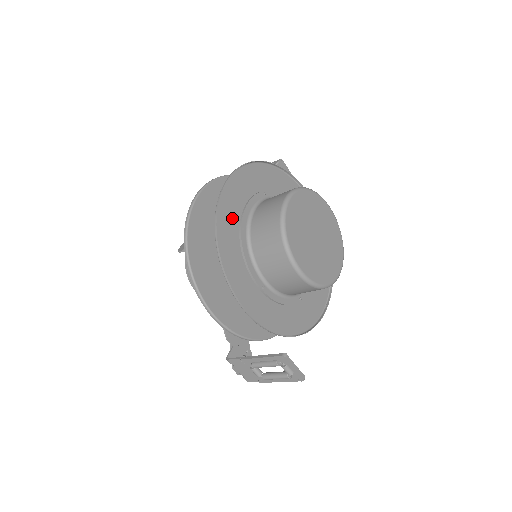
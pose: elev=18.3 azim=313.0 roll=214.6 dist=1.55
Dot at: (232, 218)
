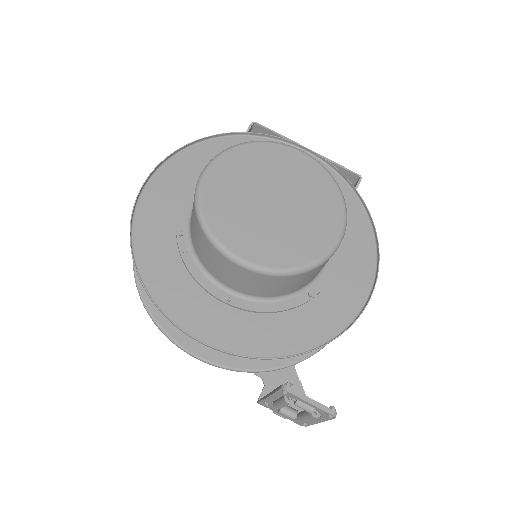
Dot at: (162, 226)
